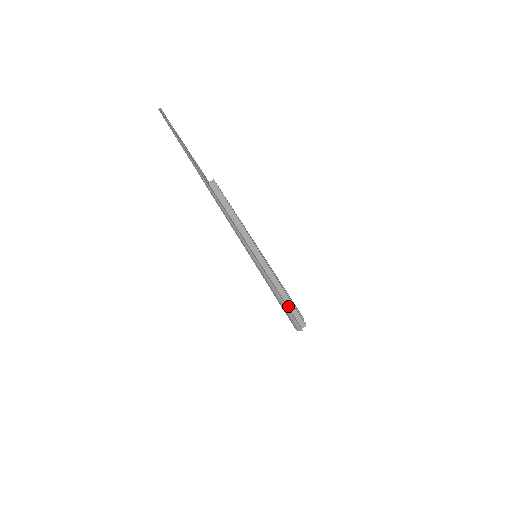
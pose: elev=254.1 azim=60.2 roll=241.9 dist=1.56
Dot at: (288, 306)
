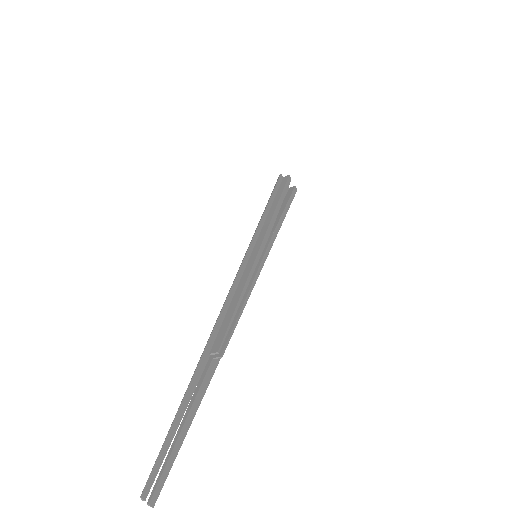
Dot at: occluded
